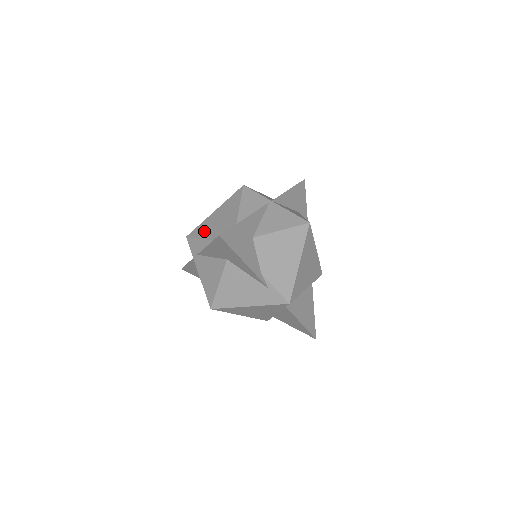
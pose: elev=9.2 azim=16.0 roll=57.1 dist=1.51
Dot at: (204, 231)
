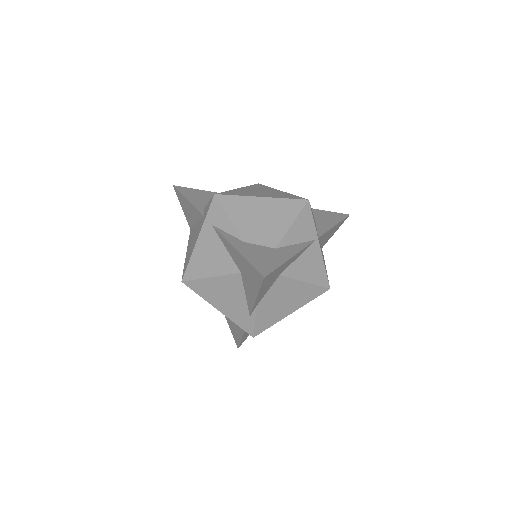
Dot at: (238, 212)
